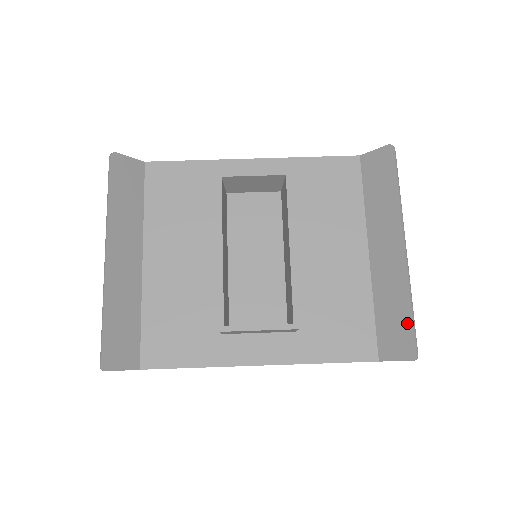
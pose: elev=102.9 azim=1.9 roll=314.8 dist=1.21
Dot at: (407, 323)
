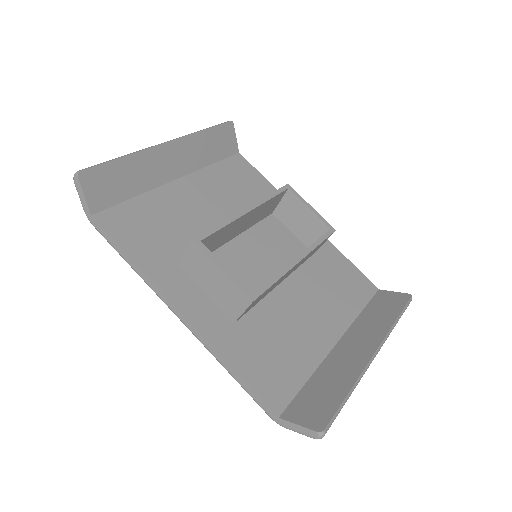
Dot at: (336, 401)
